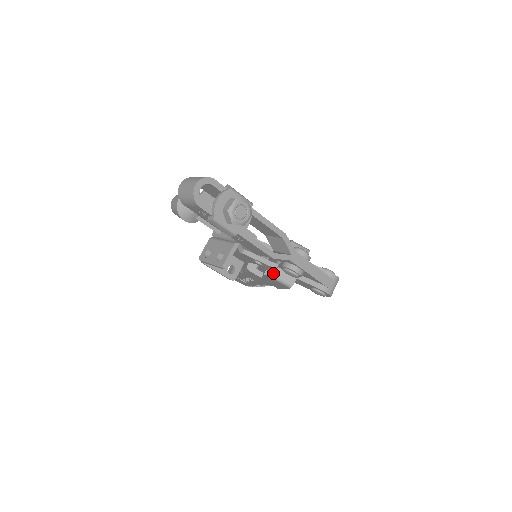
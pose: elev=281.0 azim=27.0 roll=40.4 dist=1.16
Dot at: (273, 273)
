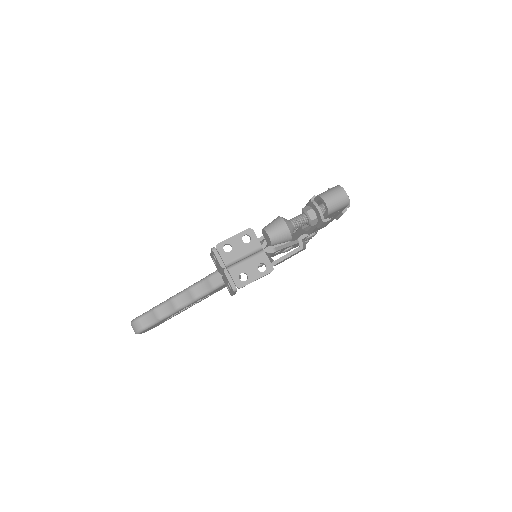
Dot at: (300, 246)
